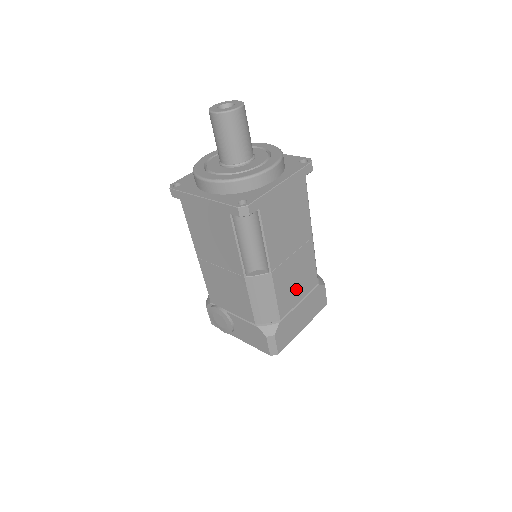
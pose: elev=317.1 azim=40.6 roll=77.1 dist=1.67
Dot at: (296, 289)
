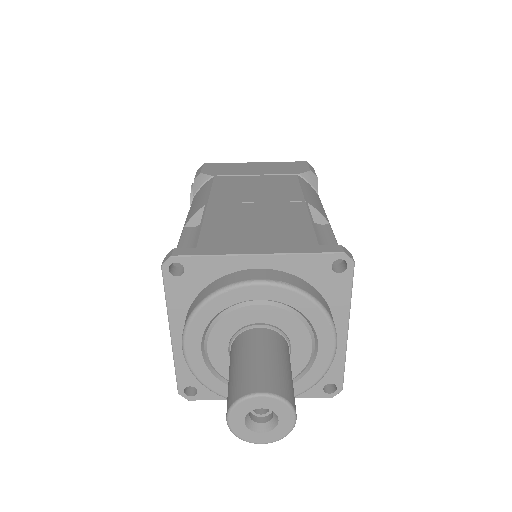
Dot at: occluded
